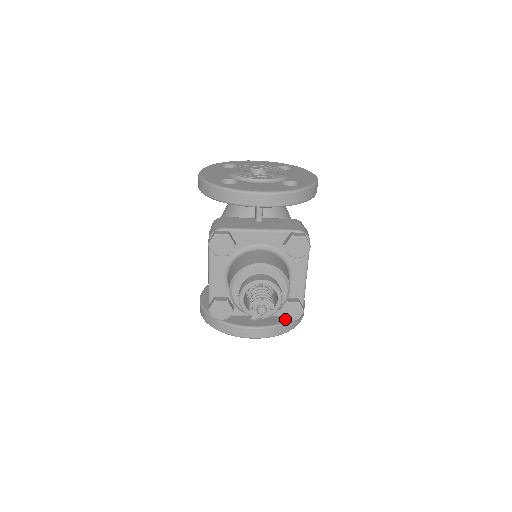
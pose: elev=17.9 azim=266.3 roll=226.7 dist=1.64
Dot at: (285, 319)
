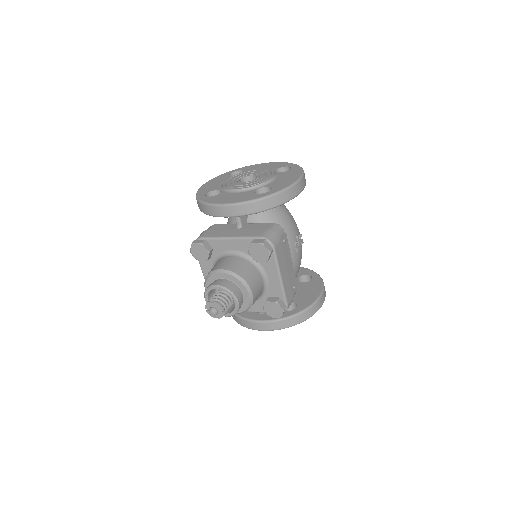
Dot at: (270, 316)
